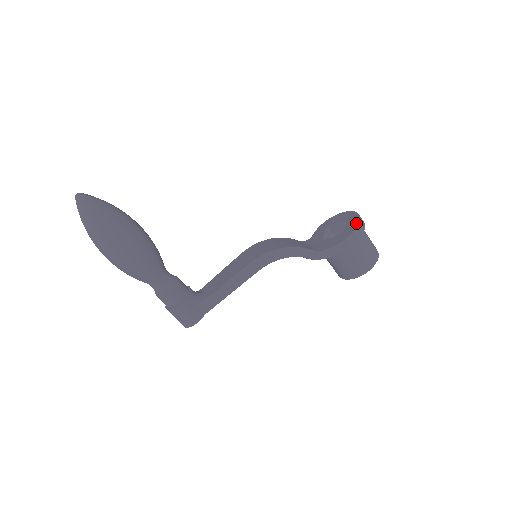
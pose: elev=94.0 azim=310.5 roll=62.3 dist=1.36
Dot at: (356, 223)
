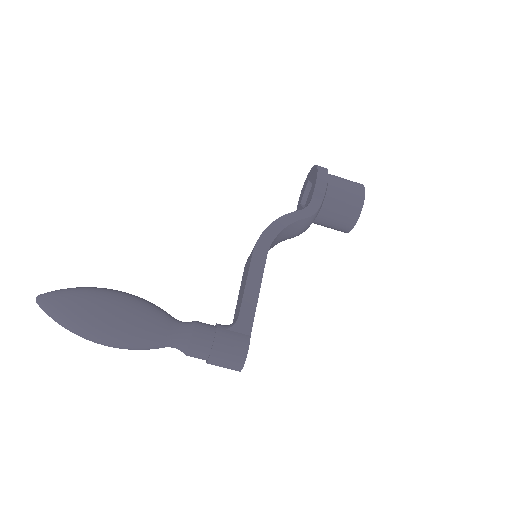
Dot at: (315, 168)
